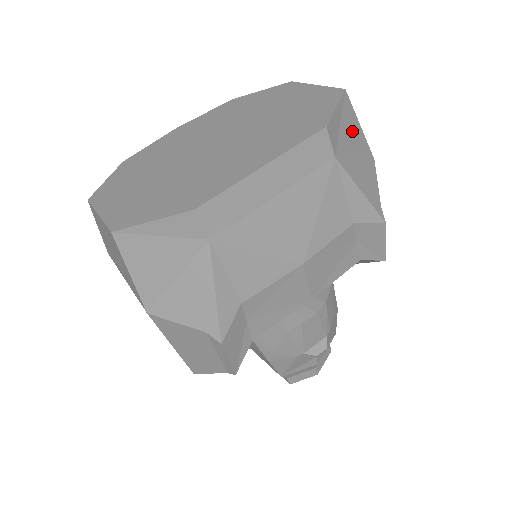
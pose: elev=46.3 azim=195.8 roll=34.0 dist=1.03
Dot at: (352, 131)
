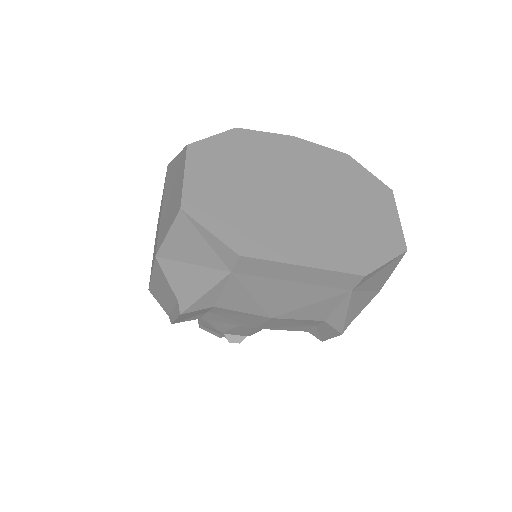
Dot at: (383, 275)
